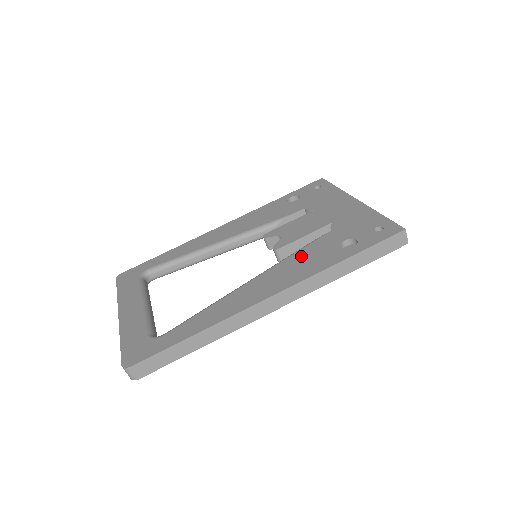
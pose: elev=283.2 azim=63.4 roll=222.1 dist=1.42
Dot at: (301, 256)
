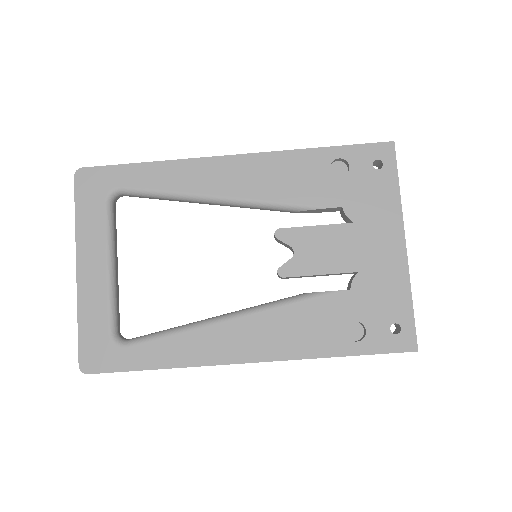
Dot at: (301, 315)
